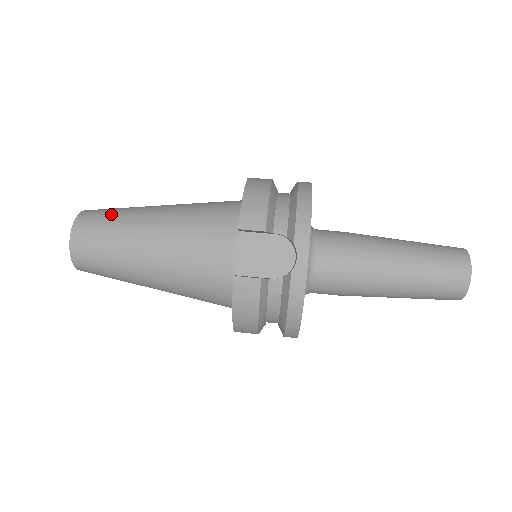
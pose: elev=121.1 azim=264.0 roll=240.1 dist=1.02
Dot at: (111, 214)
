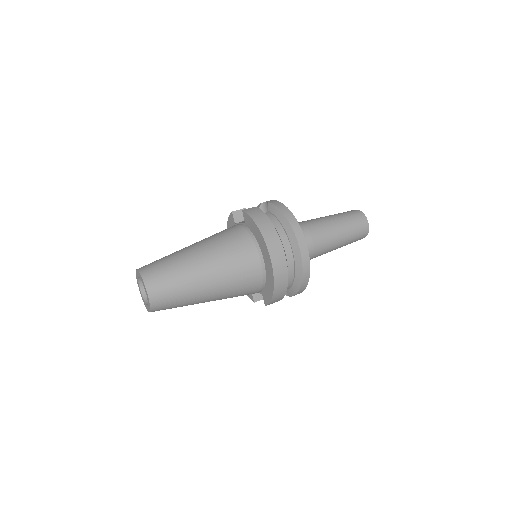
Dot at: occluded
